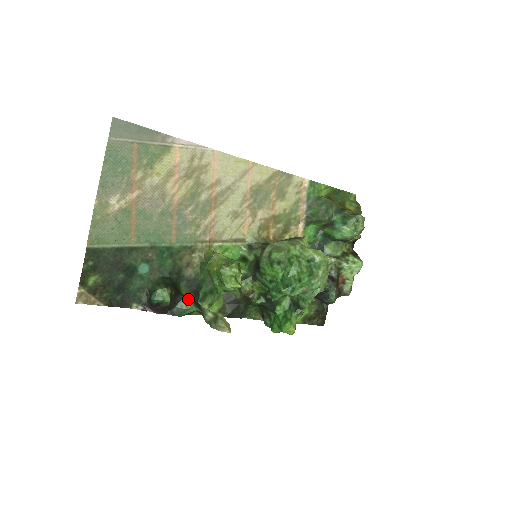
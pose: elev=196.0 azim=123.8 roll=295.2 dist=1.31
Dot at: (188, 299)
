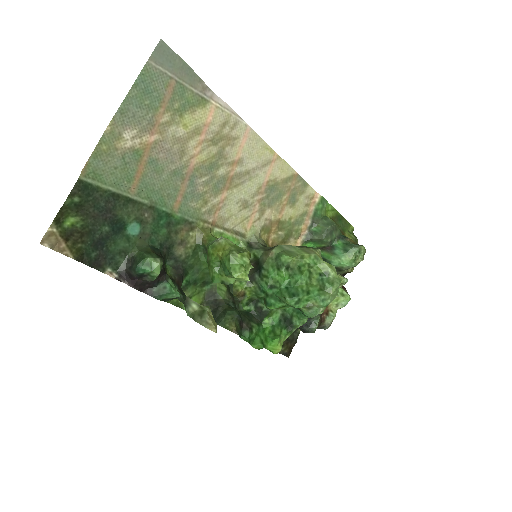
Dot at: (173, 281)
